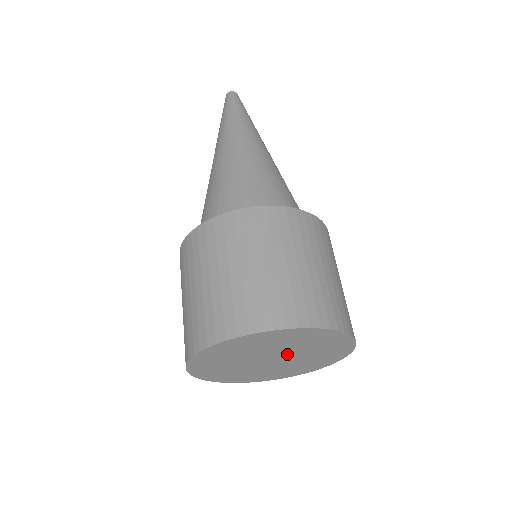
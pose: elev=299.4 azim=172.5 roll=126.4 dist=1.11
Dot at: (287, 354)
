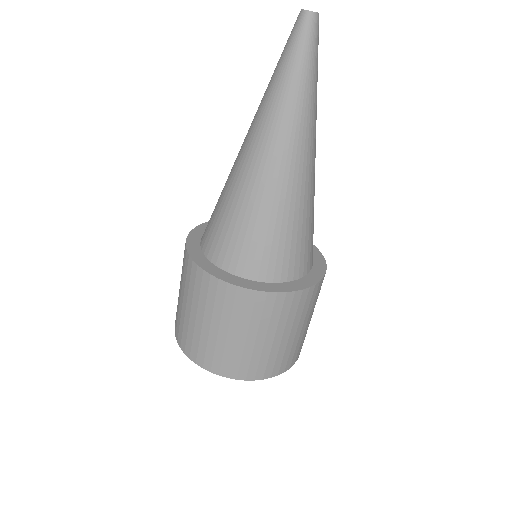
Dot at: occluded
